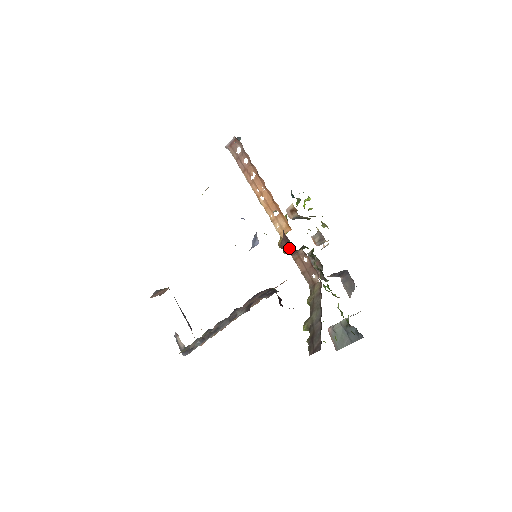
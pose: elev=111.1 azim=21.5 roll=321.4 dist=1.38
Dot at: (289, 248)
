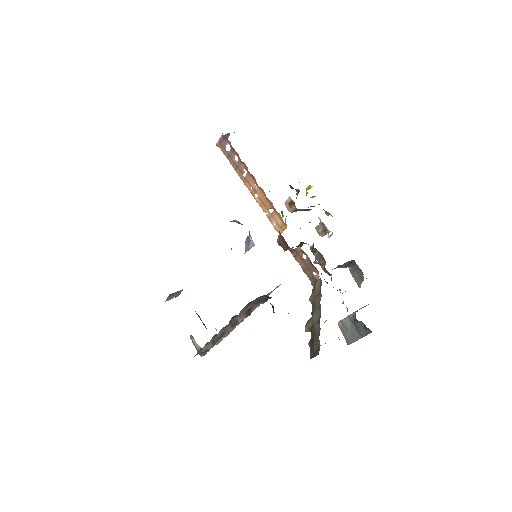
Dot at: (287, 246)
